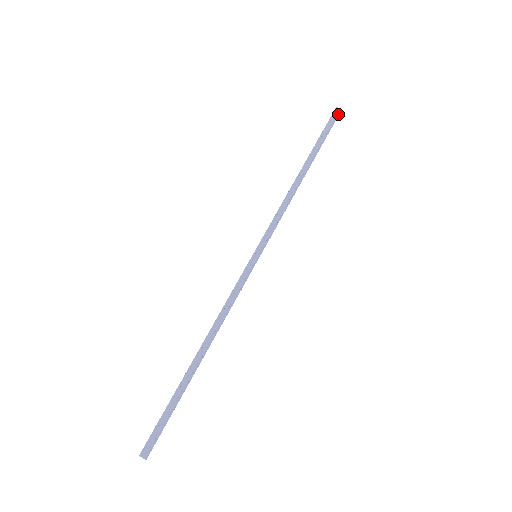
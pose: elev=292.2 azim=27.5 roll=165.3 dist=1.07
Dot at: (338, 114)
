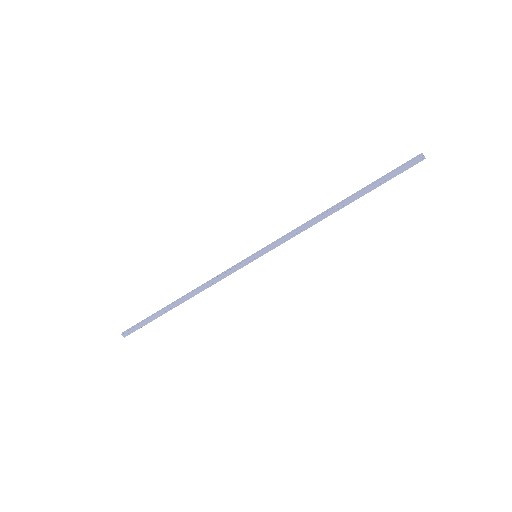
Dot at: (418, 162)
